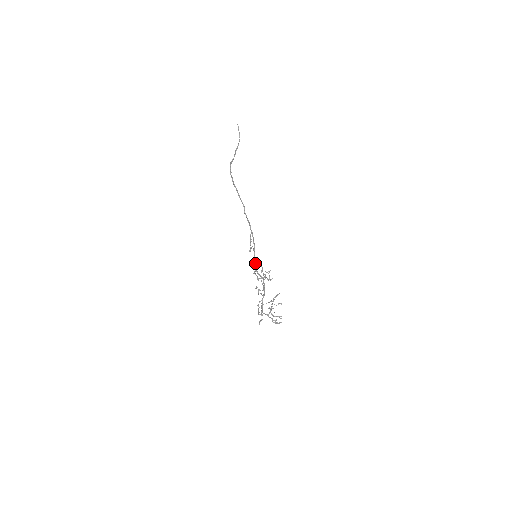
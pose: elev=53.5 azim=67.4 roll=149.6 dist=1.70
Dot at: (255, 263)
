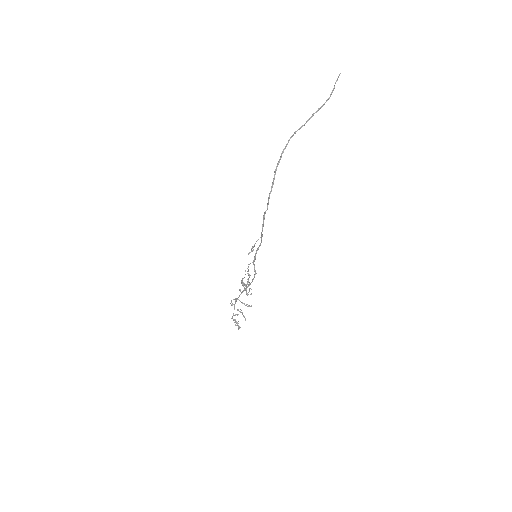
Dot at: (254, 259)
